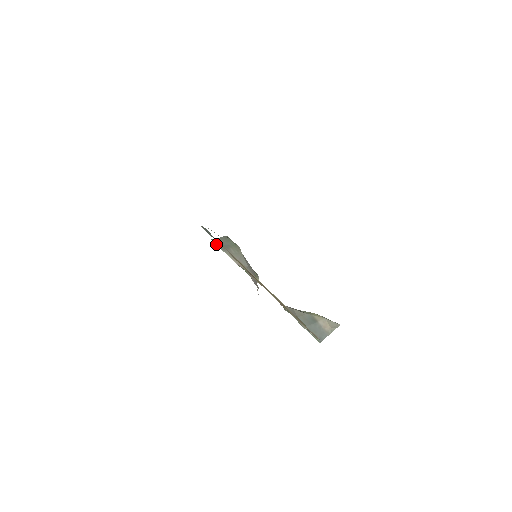
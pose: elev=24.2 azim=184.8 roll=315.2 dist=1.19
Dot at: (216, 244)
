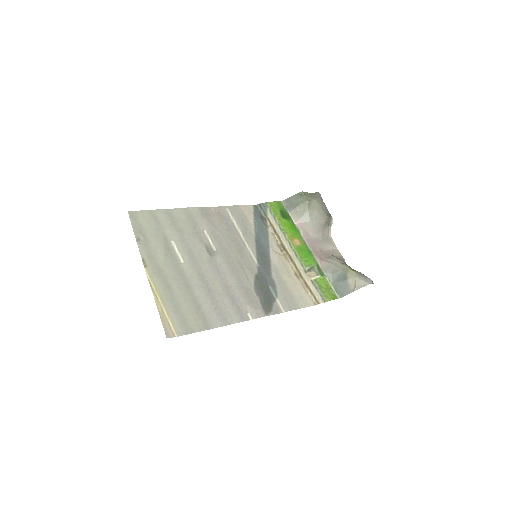
Dot at: (286, 204)
